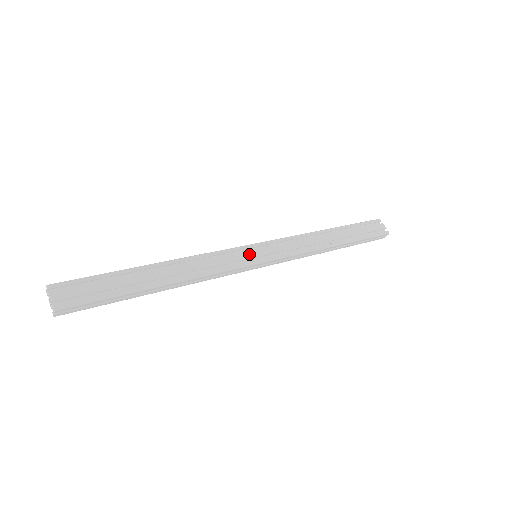
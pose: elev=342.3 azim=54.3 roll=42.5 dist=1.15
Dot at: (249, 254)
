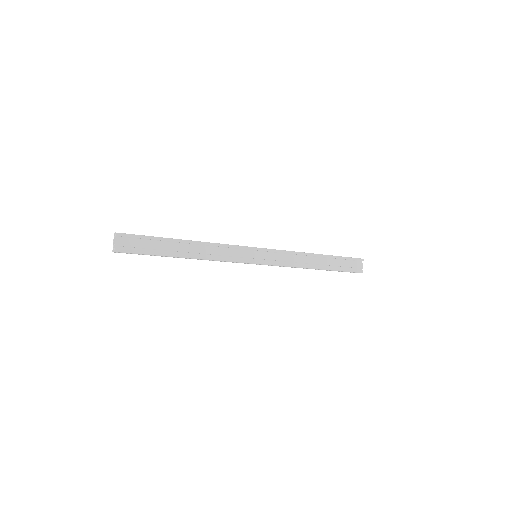
Dot at: (251, 255)
